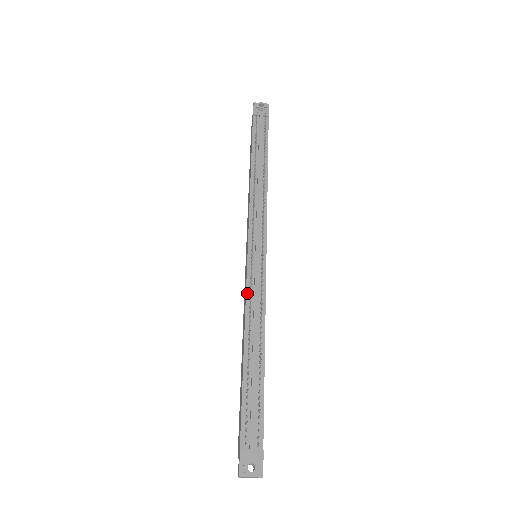
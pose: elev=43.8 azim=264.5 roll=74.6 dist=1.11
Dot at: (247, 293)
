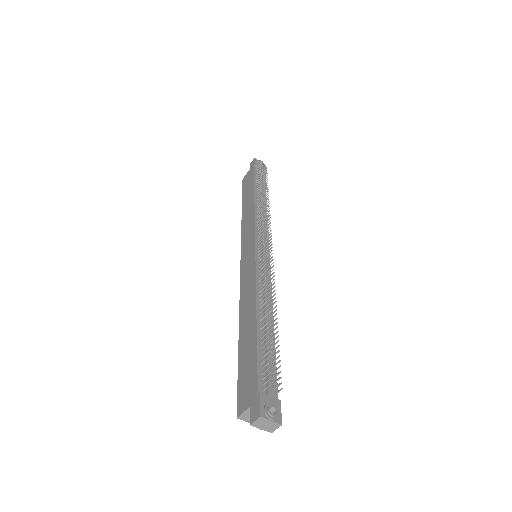
Dot at: (257, 274)
